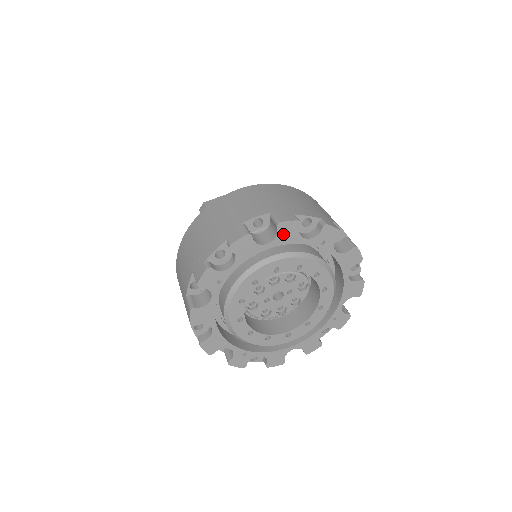
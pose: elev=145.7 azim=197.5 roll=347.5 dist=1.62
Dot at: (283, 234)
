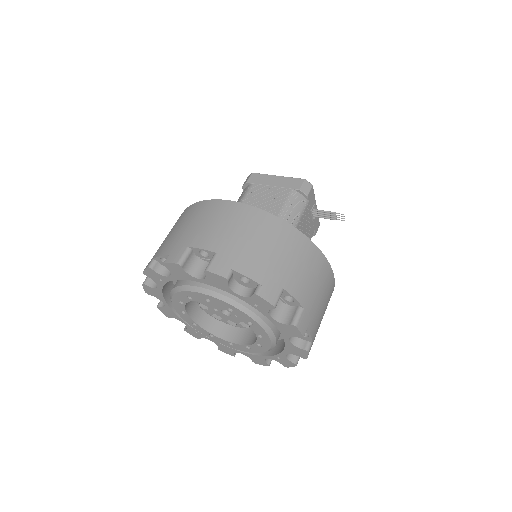
Dot at: (212, 280)
